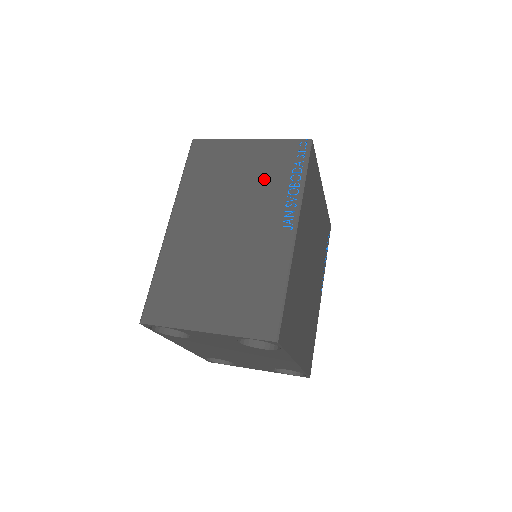
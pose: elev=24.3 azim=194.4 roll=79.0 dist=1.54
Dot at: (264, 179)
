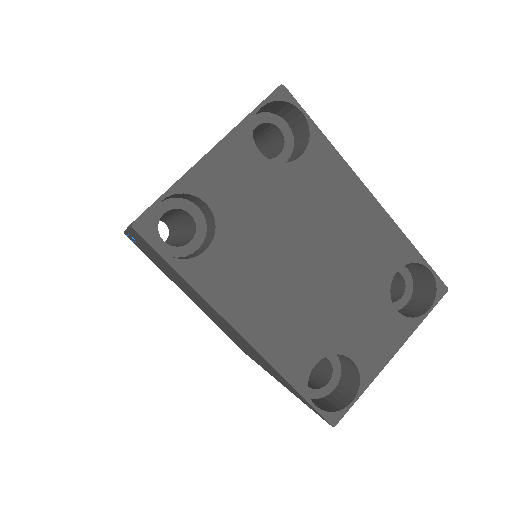
Dot at: occluded
